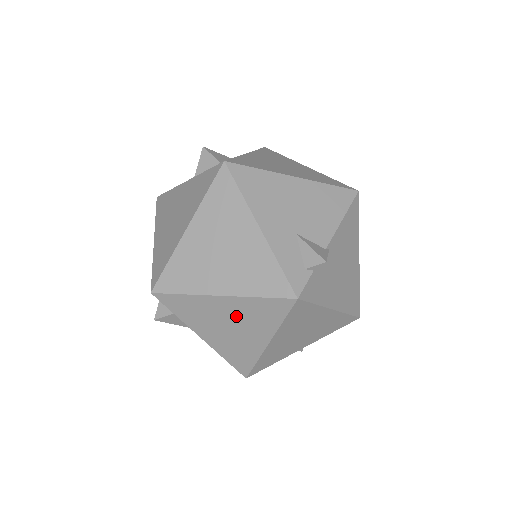
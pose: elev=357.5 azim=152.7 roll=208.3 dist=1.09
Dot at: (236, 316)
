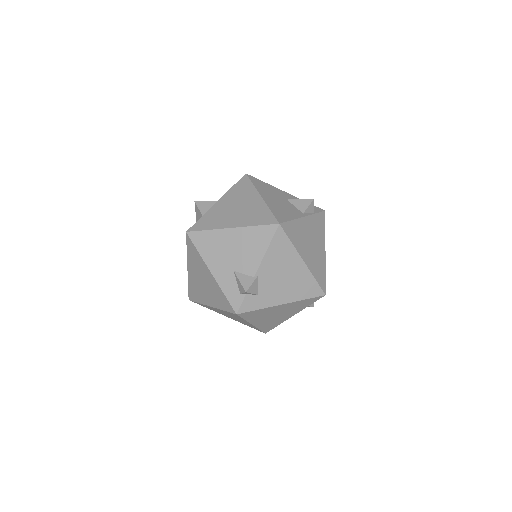
Dot at: occluded
